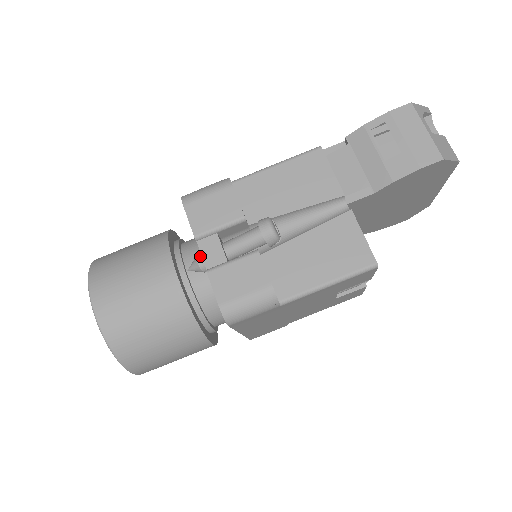
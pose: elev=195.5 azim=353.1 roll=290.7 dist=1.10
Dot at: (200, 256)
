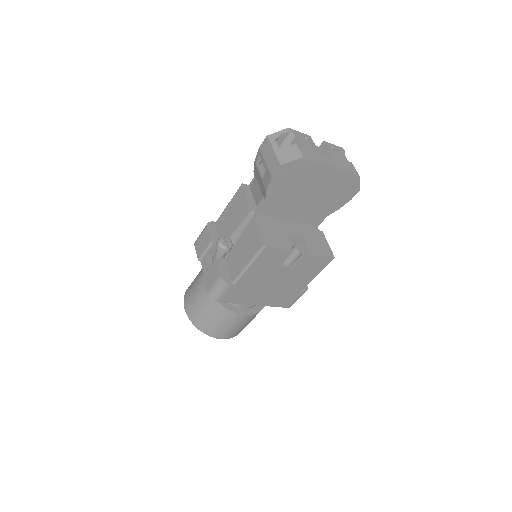
Dot at: occluded
